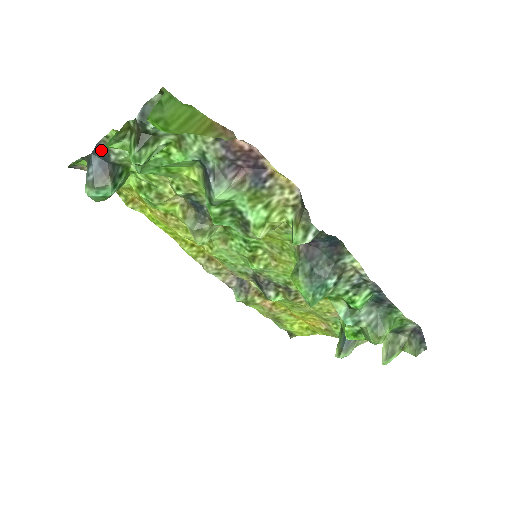
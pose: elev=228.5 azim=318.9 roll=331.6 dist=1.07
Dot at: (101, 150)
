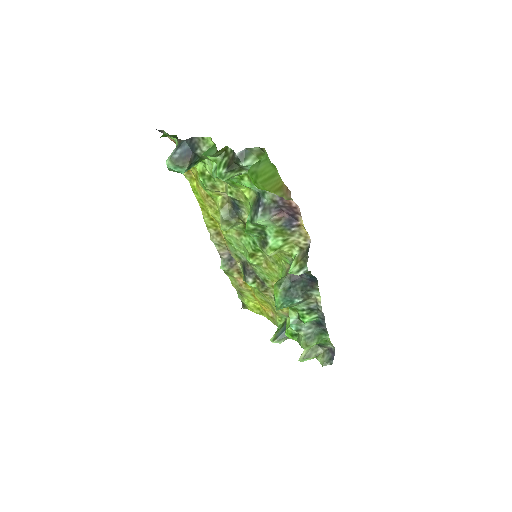
Dot at: (193, 142)
